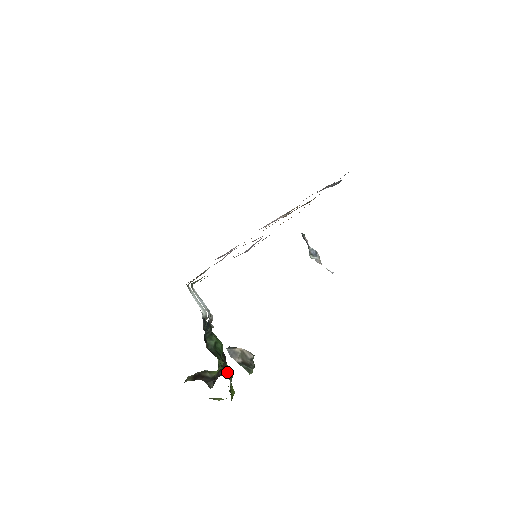
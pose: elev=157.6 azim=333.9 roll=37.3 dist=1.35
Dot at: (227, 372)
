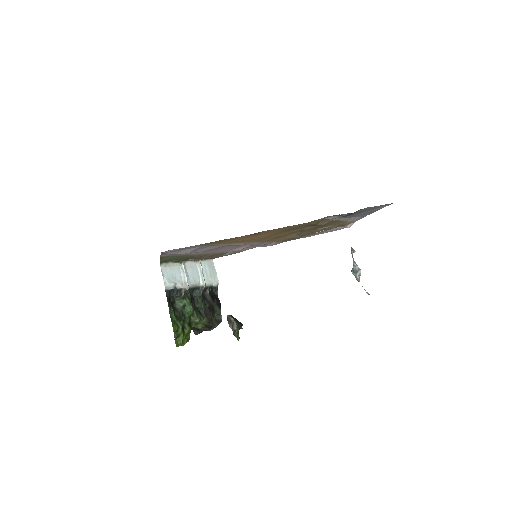
Dot at: (188, 328)
